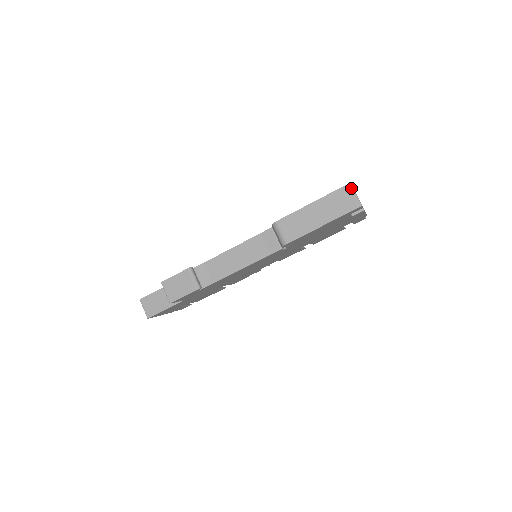
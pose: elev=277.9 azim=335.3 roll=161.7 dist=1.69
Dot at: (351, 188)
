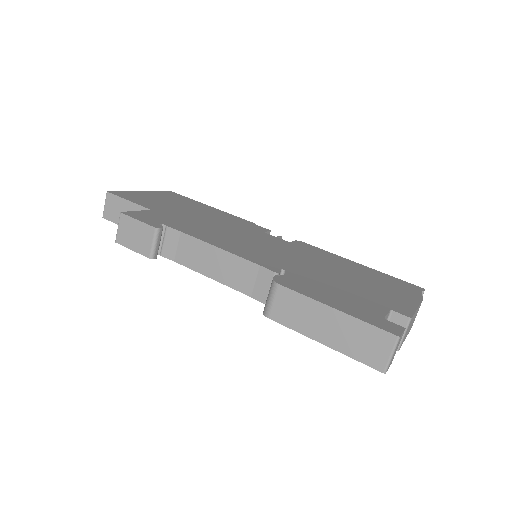
Dot at: (394, 343)
